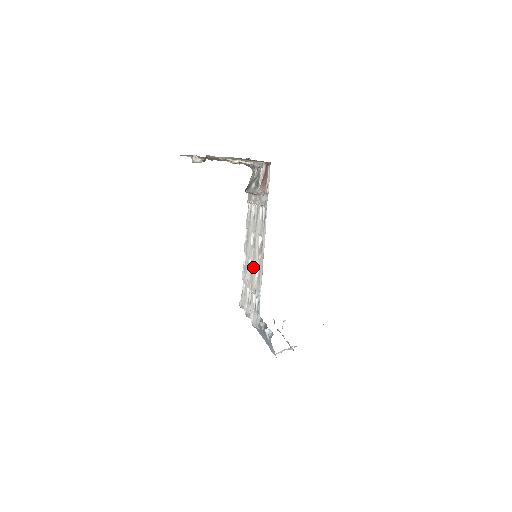
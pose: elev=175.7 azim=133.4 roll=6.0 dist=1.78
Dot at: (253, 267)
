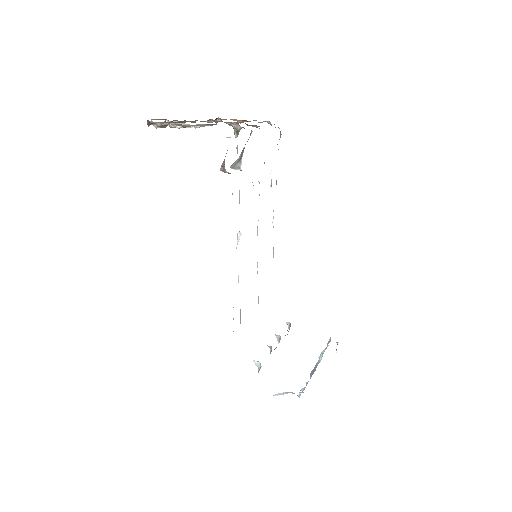
Dot at: occluded
